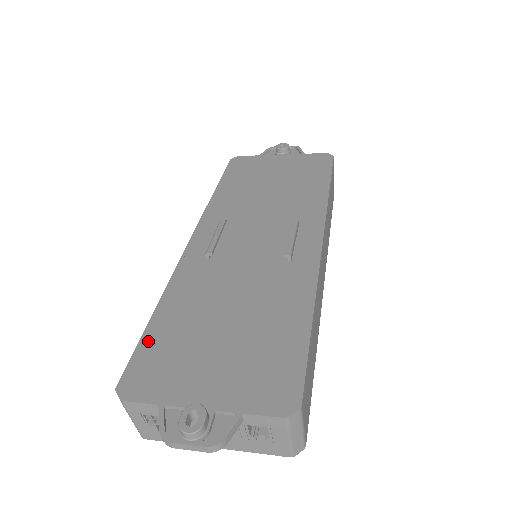
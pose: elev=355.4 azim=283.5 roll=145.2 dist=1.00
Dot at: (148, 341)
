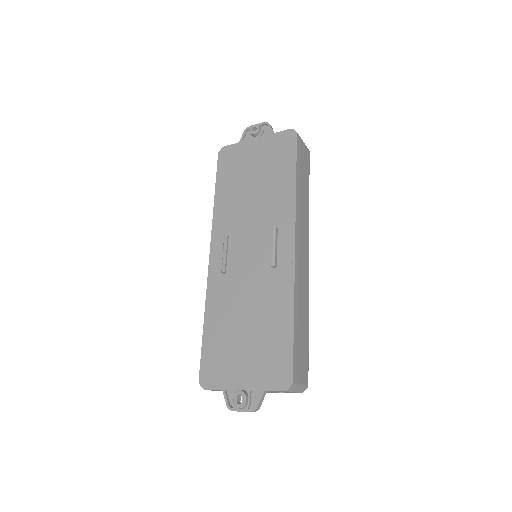
Dot at: (206, 348)
